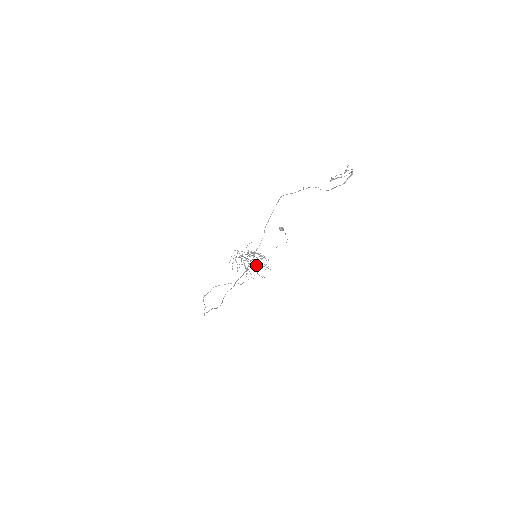
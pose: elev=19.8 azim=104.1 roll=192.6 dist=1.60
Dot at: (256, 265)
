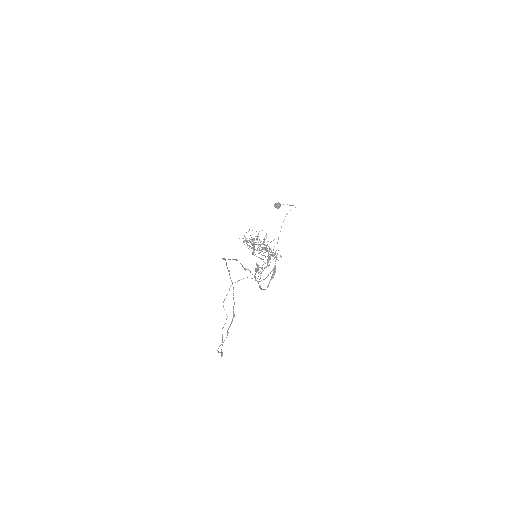
Dot at: occluded
